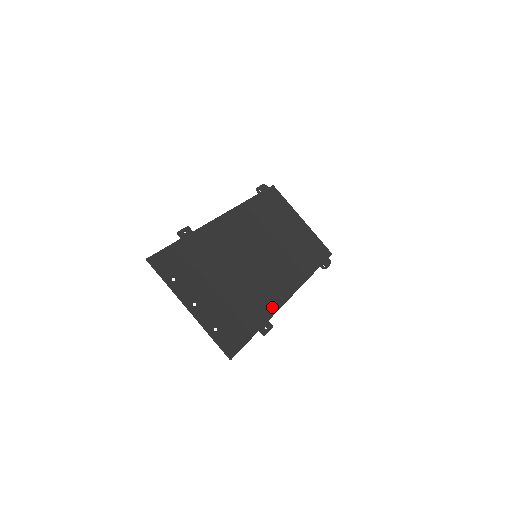
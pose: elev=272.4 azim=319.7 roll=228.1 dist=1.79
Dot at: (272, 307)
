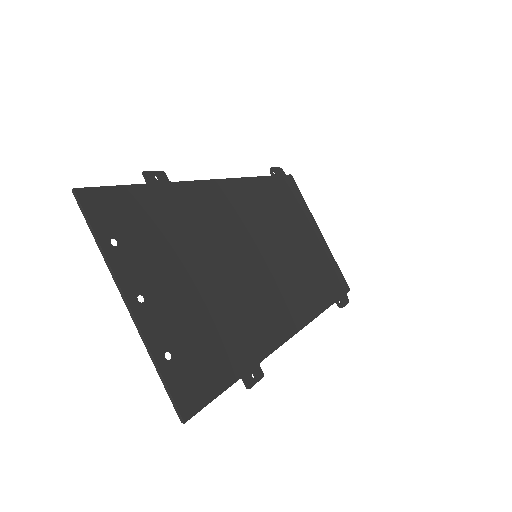
Dot at: (267, 342)
